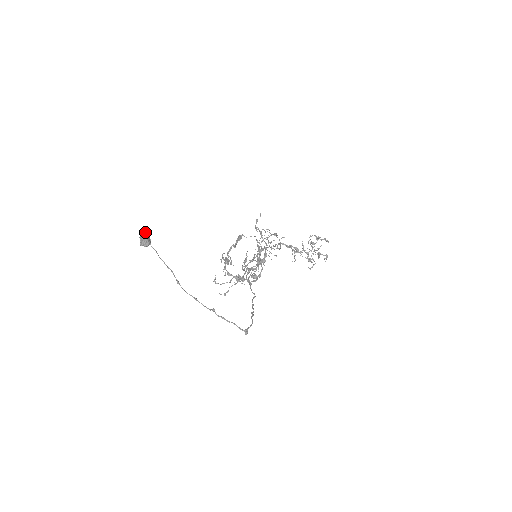
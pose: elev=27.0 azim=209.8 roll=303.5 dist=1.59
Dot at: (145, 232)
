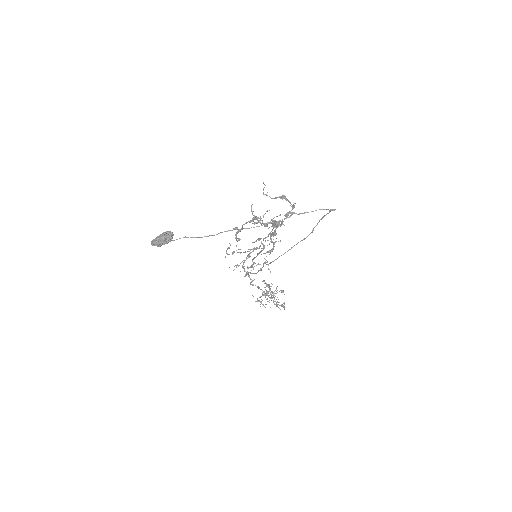
Dot at: (157, 236)
